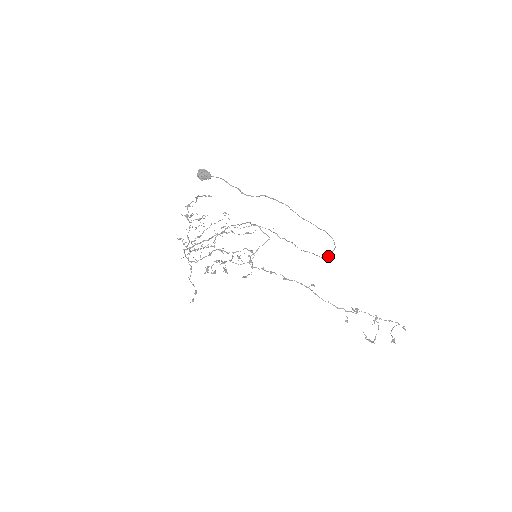
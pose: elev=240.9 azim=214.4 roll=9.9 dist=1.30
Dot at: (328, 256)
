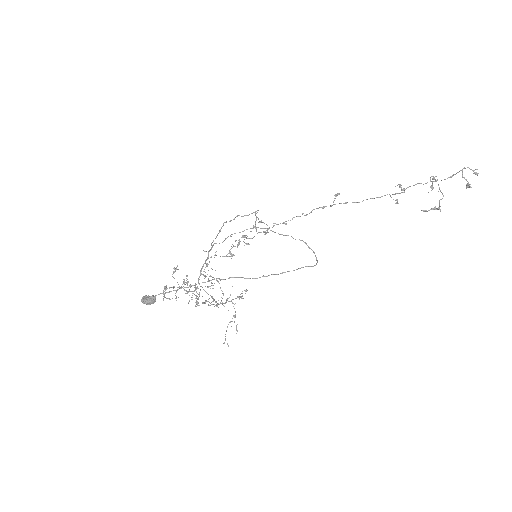
Dot at: occluded
